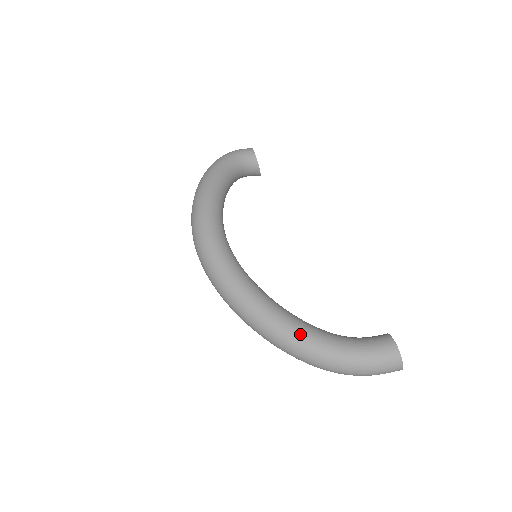
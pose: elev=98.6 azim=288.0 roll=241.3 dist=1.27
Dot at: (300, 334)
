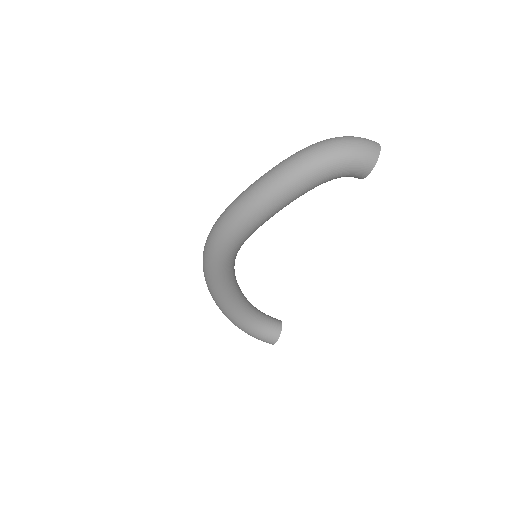
Dot at: (230, 316)
